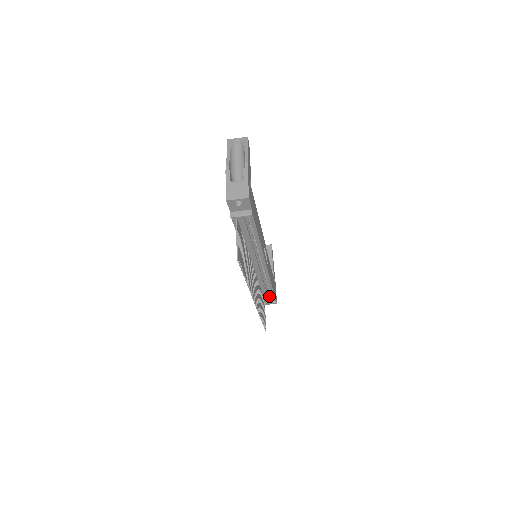
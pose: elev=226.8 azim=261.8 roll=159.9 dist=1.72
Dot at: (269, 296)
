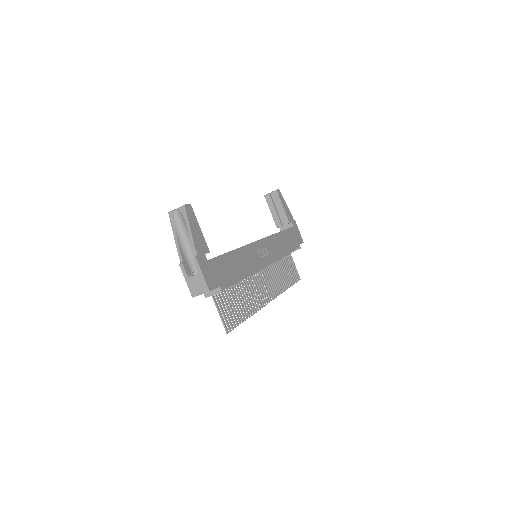
Dot at: occluded
